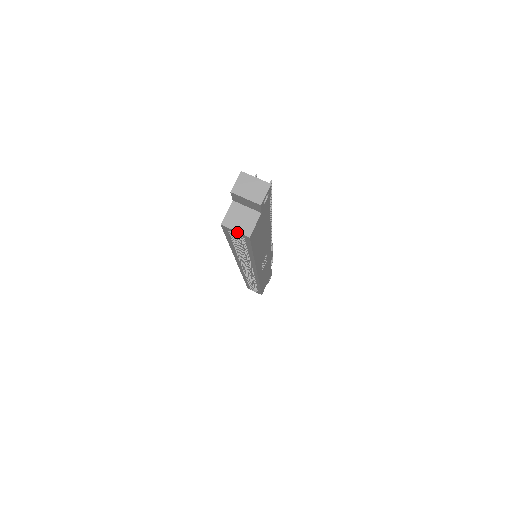
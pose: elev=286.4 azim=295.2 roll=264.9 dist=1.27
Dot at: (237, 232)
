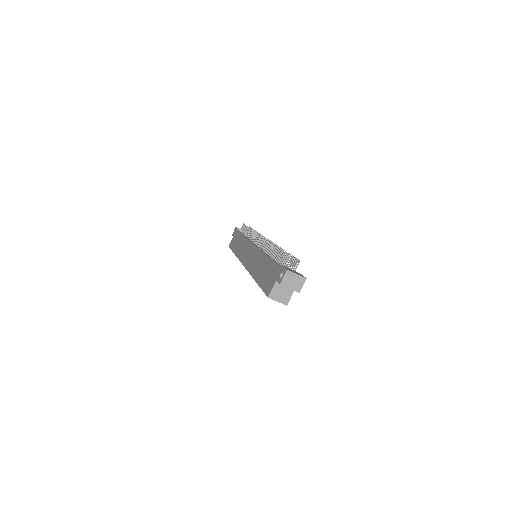
Dot at: occluded
